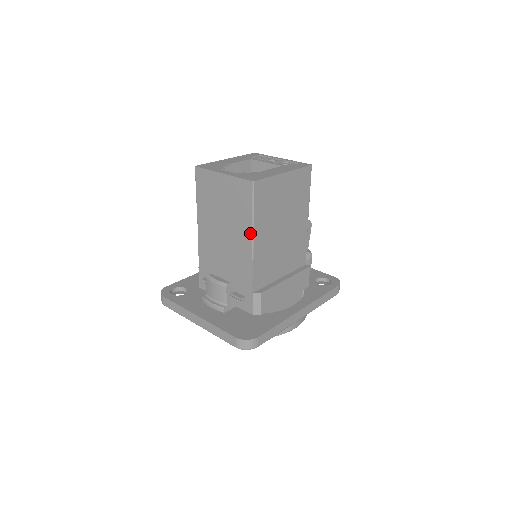
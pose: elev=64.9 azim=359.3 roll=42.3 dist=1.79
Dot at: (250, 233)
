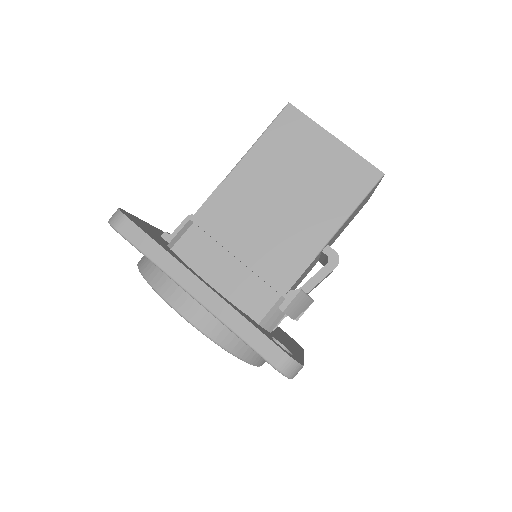
Dot at: (245, 155)
